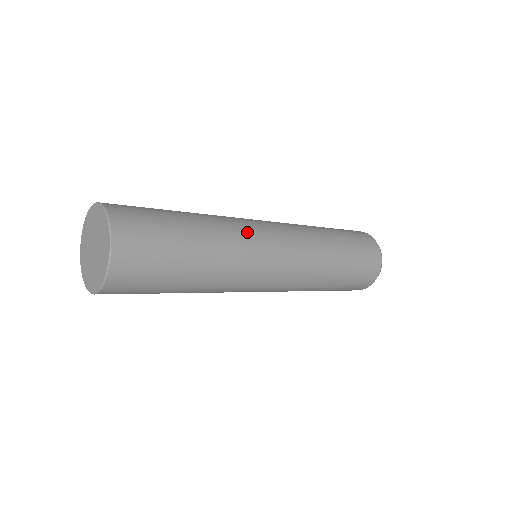
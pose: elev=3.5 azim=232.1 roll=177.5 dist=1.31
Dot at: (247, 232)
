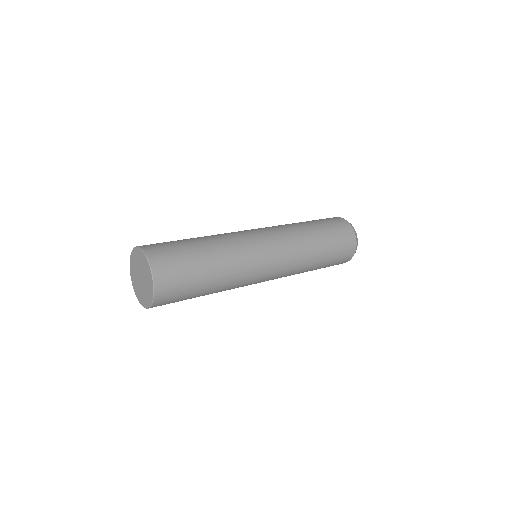
Dot at: (250, 265)
